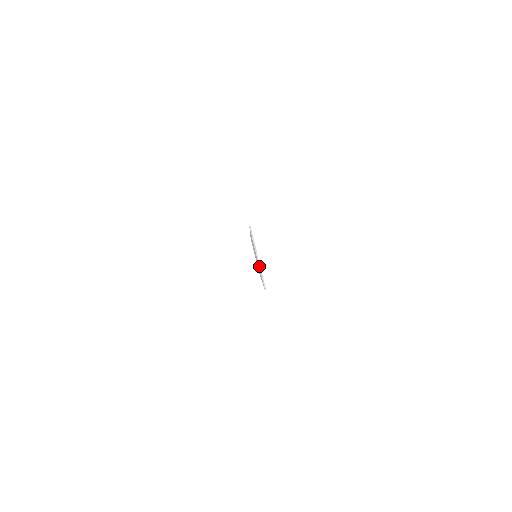
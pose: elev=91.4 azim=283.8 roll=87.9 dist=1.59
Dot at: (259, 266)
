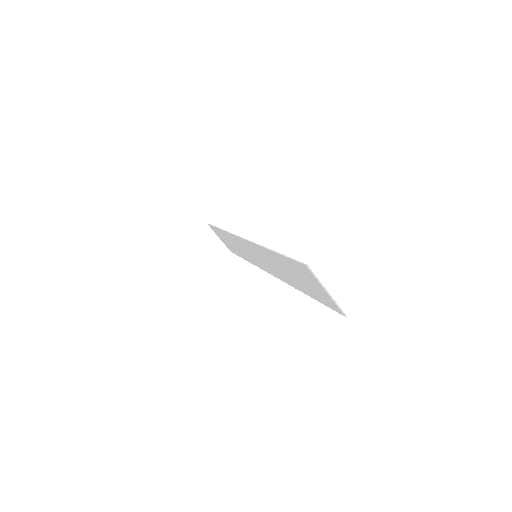
Dot at: (331, 298)
